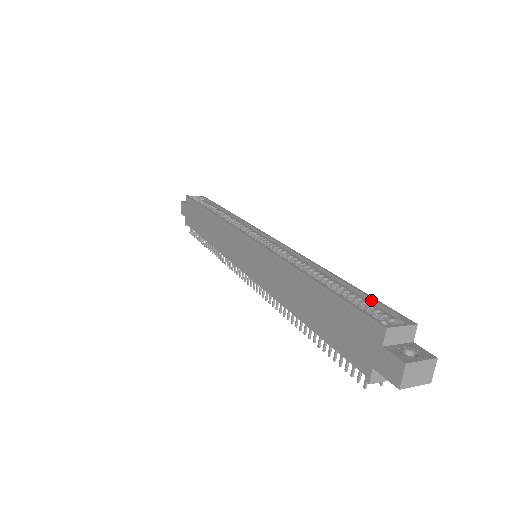
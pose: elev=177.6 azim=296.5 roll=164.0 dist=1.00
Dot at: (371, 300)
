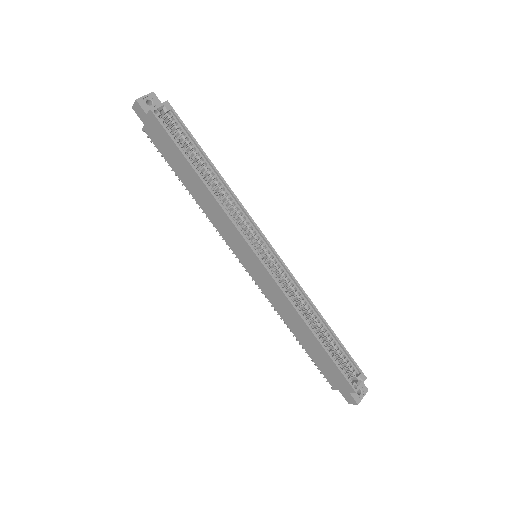
Dot at: (346, 354)
